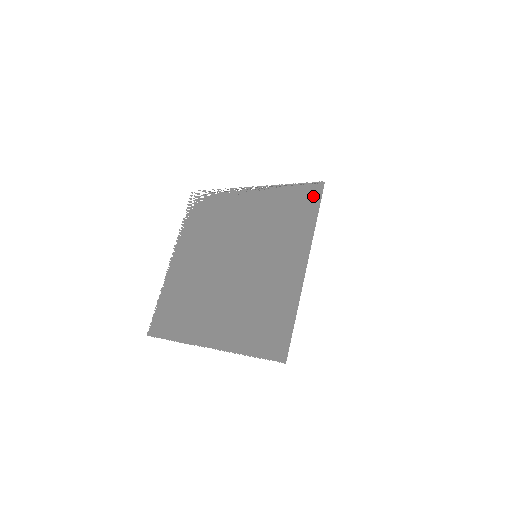
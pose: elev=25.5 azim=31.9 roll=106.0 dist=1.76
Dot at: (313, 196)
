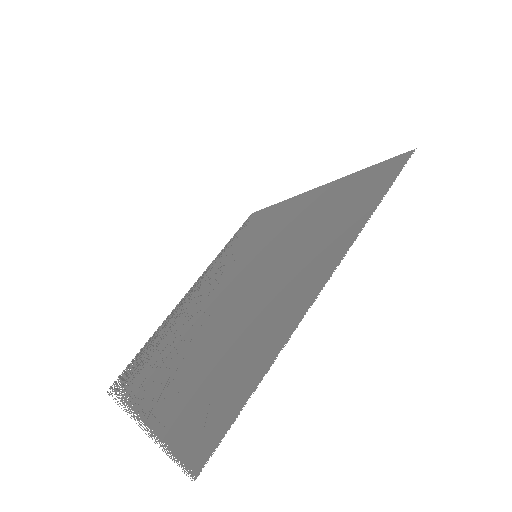
Dot at: (253, 218)
